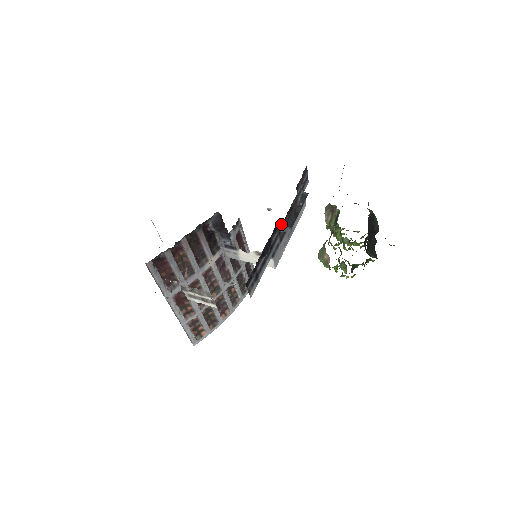
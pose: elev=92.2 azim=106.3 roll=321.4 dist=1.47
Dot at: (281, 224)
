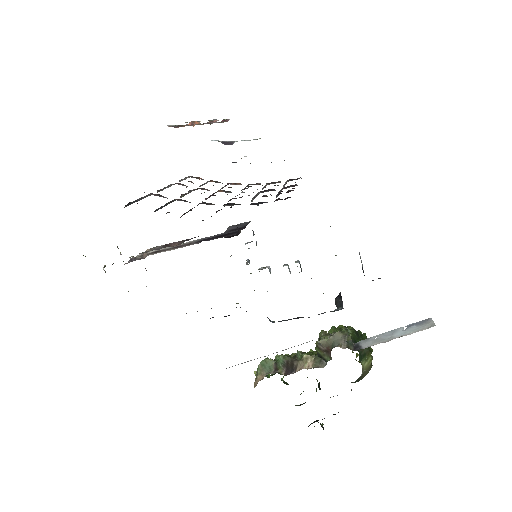
Dot at: occluded
